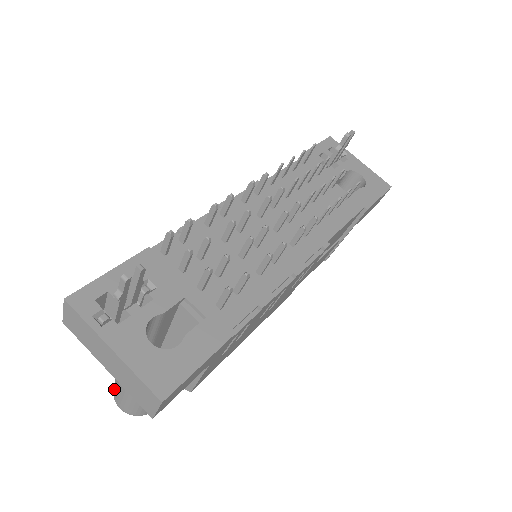
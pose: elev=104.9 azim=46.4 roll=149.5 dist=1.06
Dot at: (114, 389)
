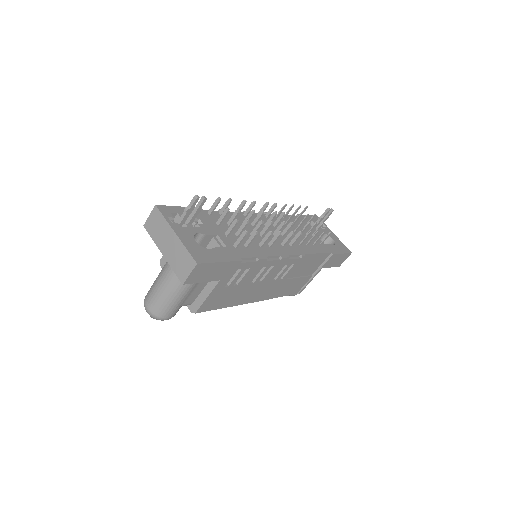
Dot at: (148, 293)
